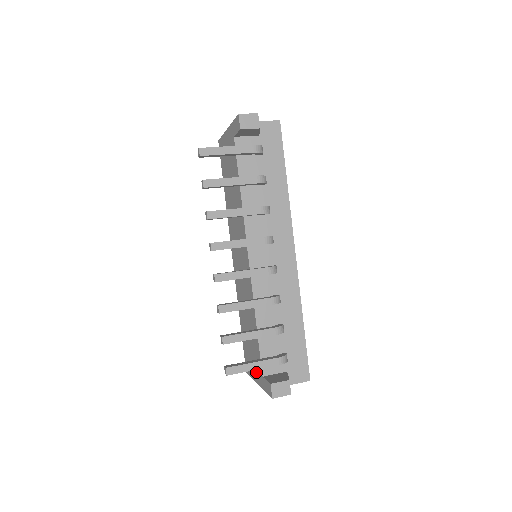
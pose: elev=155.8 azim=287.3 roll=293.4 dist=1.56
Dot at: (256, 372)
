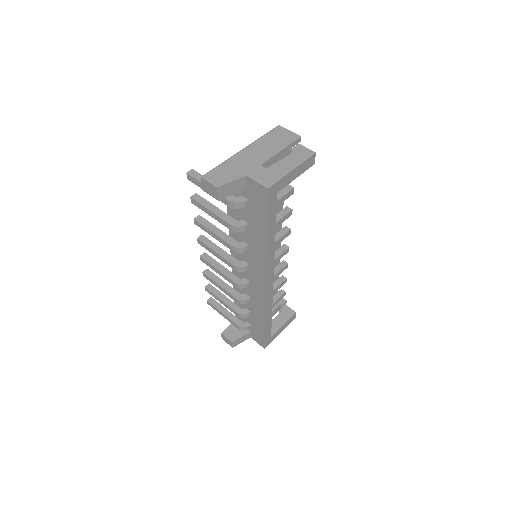
Dot at: occluded
